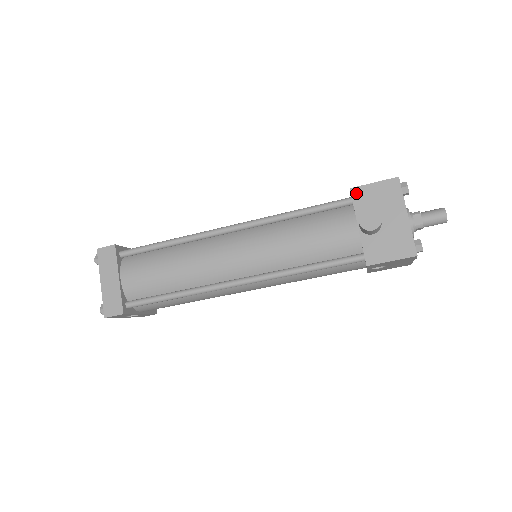
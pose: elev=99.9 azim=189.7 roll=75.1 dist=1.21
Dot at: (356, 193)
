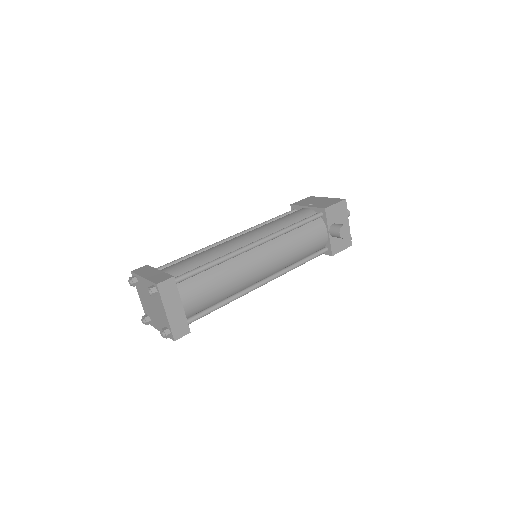
Dot at: (328, 211)
